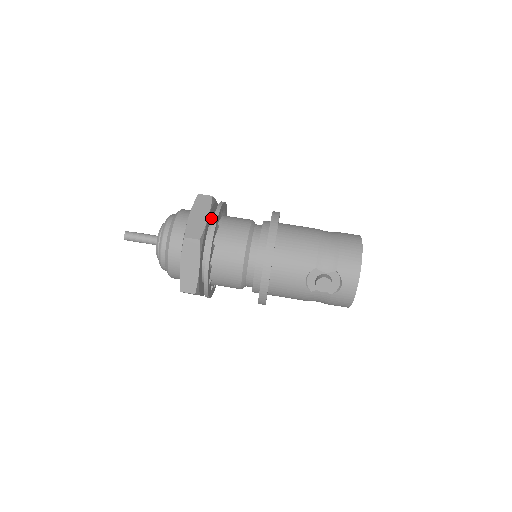
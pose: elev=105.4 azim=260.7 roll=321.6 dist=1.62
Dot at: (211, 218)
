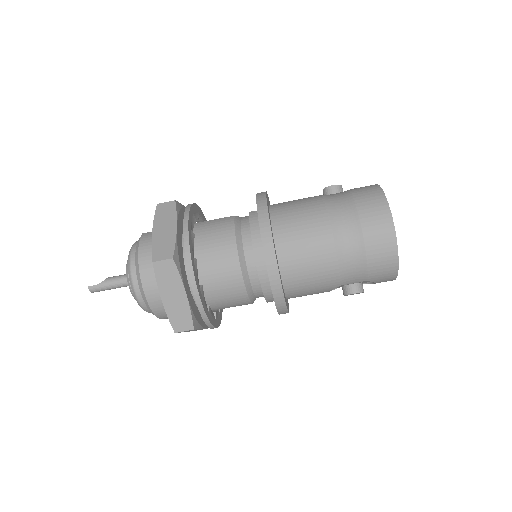
Dot at: (185, 271)
